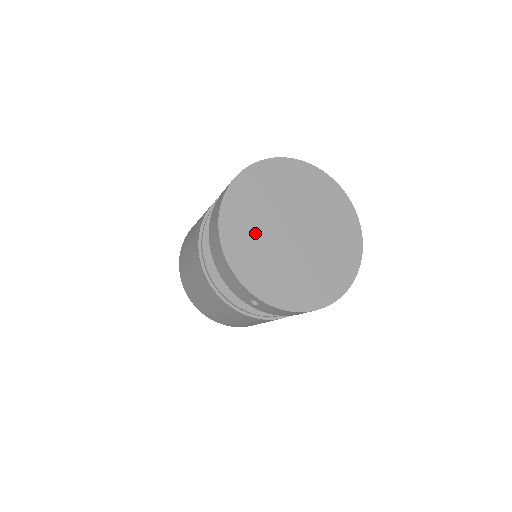
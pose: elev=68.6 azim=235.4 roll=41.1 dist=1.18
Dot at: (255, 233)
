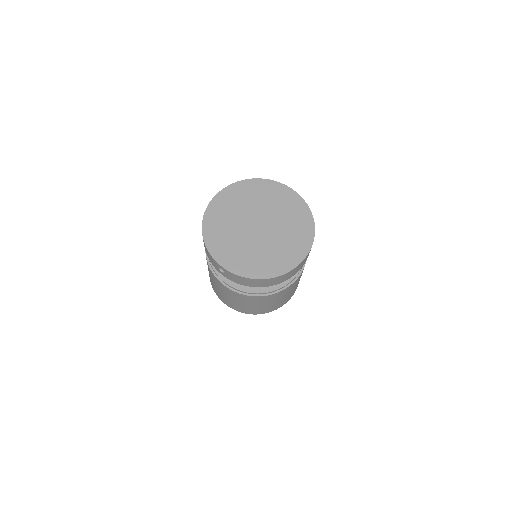
Dot at: (228, 224)
